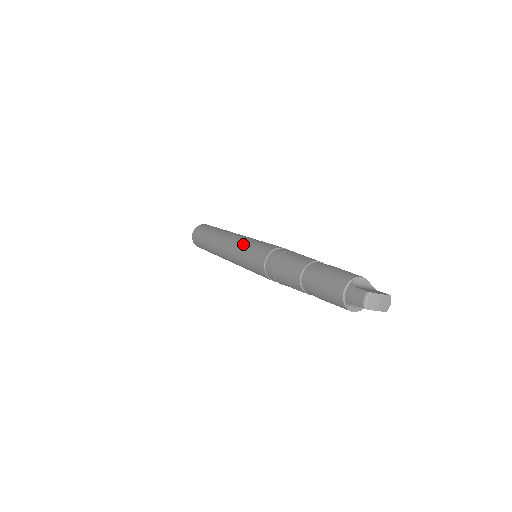
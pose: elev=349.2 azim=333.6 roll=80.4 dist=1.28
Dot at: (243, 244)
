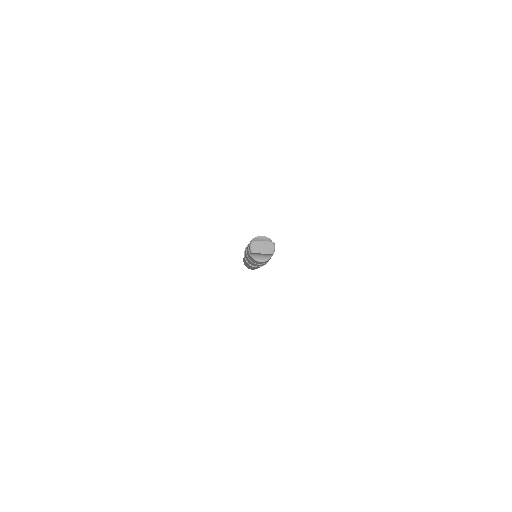
Dot at: occluded
